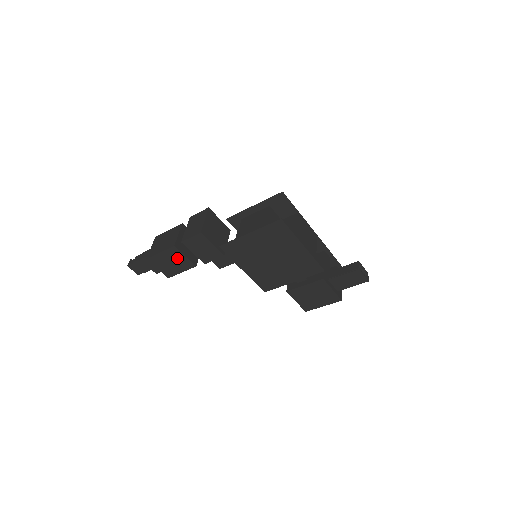
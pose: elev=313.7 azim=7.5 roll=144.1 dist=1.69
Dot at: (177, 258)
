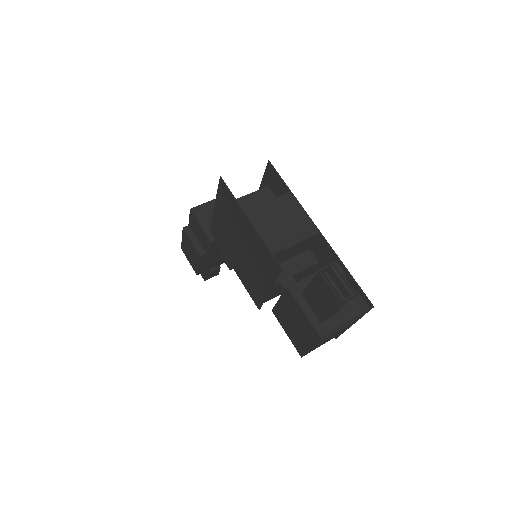
Dot at: (190, 245)
